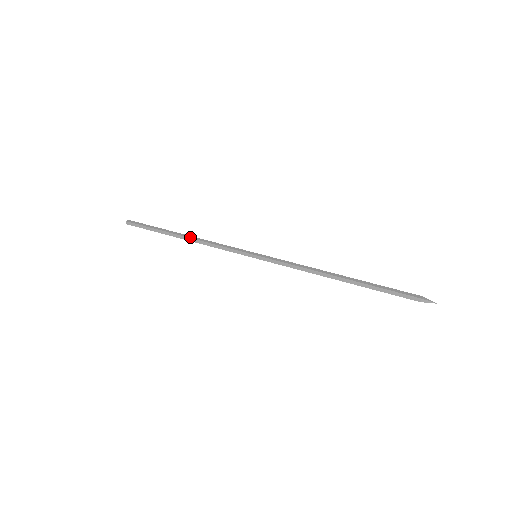
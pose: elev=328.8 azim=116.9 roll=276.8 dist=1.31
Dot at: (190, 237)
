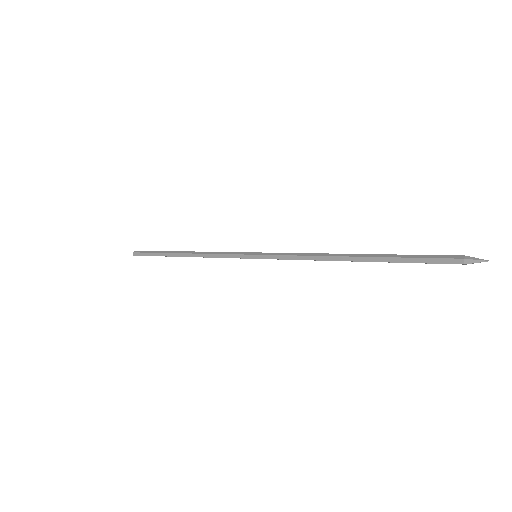
Dot at: (189, 252)
